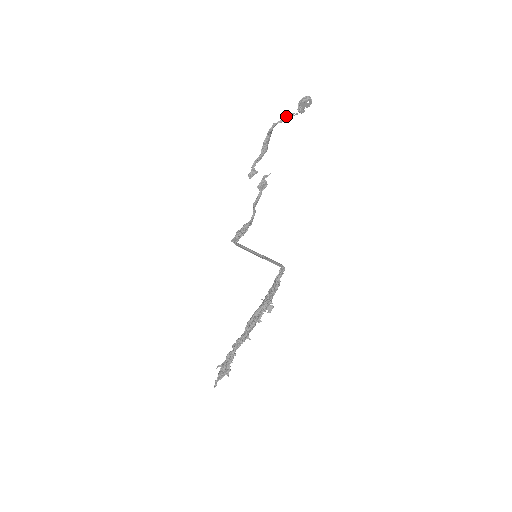
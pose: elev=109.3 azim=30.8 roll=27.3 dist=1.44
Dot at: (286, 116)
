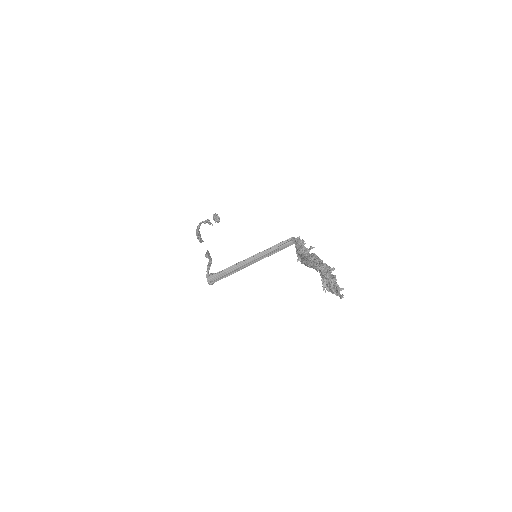
Dot at: (208, 219)
